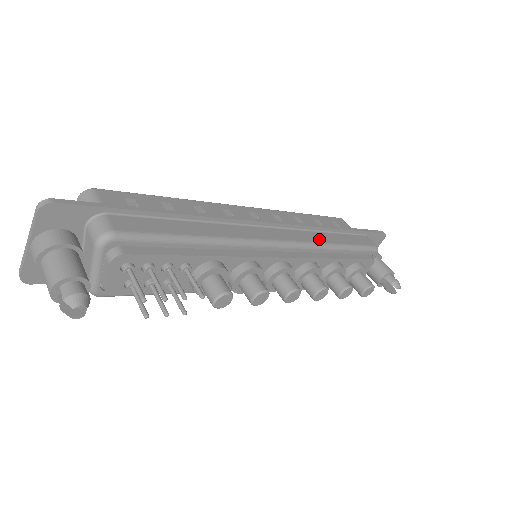
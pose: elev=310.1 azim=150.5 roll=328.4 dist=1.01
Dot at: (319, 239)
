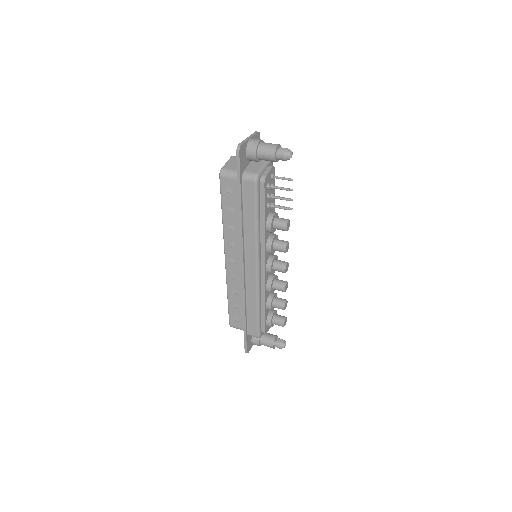
Dot at: occluded
